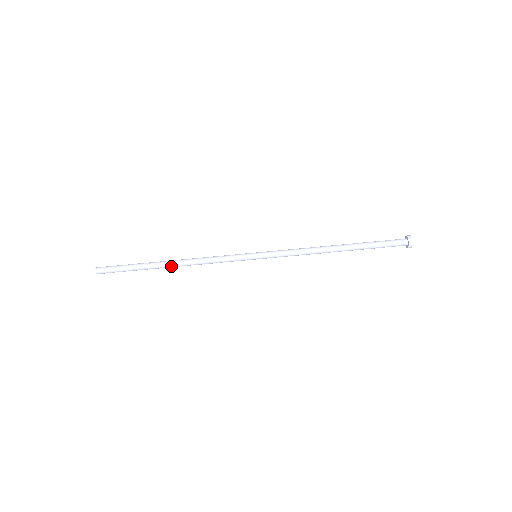
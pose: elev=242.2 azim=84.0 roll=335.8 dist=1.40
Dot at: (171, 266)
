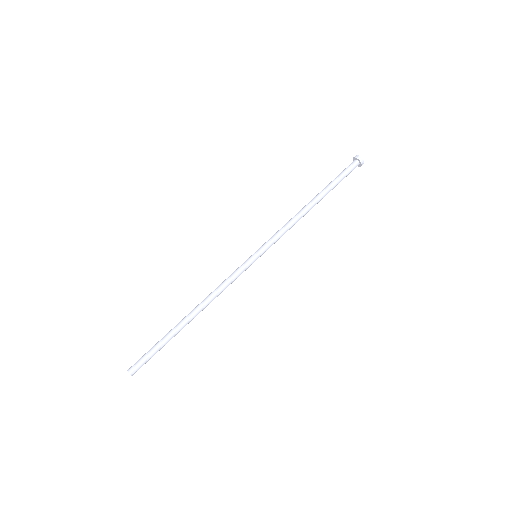
Dot at: (190, 314)
